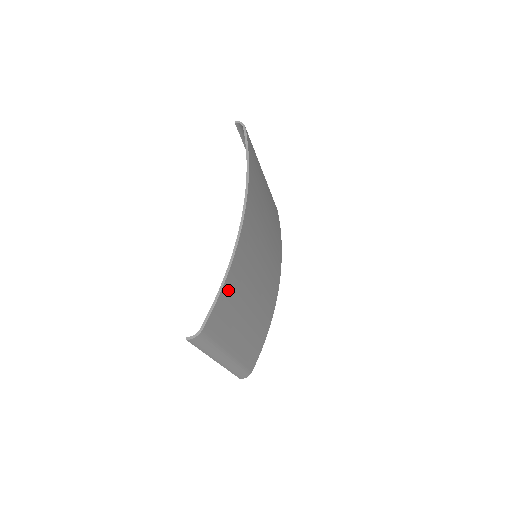
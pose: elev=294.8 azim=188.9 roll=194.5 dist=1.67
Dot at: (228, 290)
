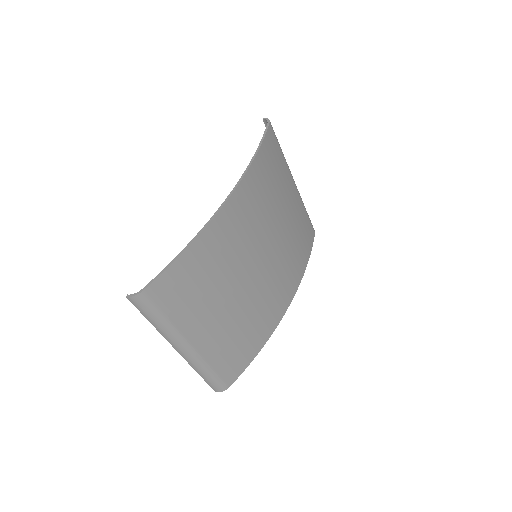
Dot at: (190, 263)
